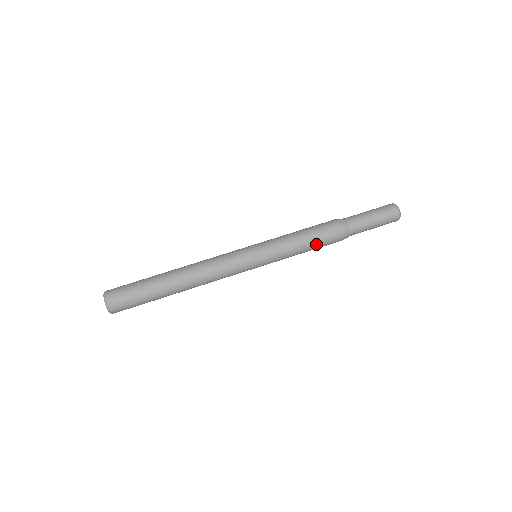
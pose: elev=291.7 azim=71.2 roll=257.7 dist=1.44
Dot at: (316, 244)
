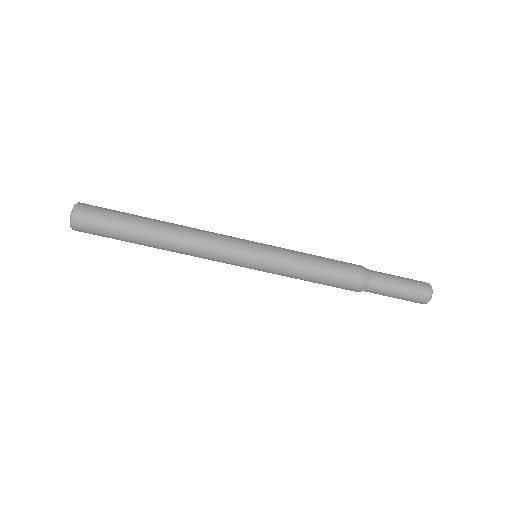
Dot at: occluded
